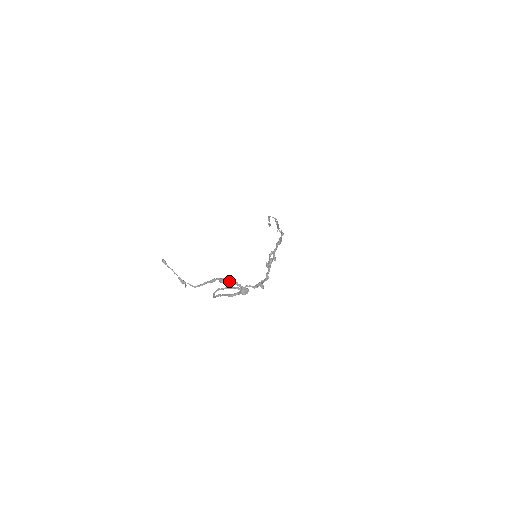
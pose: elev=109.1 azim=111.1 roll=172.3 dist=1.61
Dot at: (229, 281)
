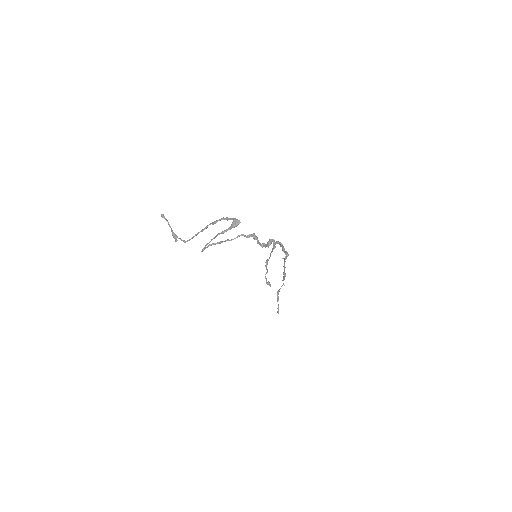
Dot at: (222, 219)
